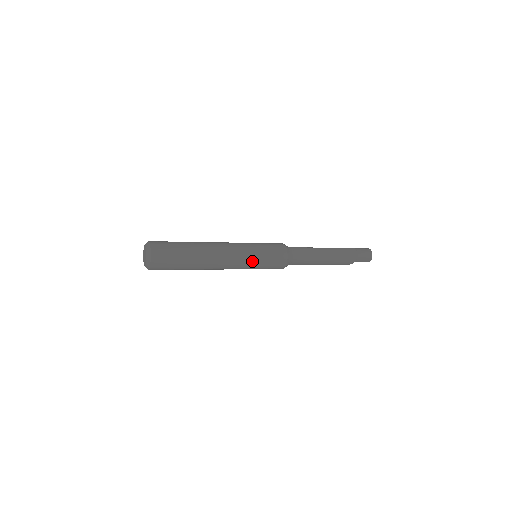
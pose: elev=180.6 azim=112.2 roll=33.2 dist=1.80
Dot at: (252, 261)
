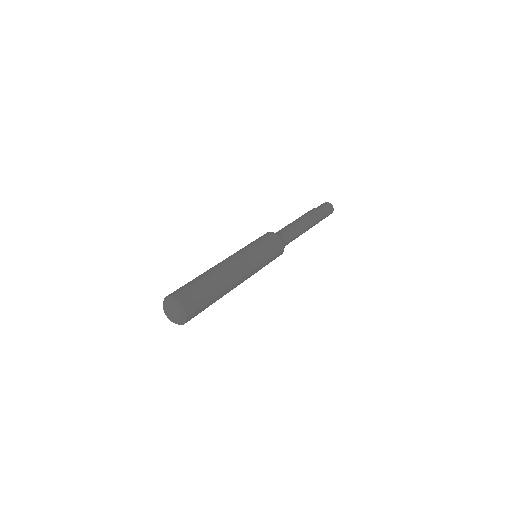
Dot at: occluded
